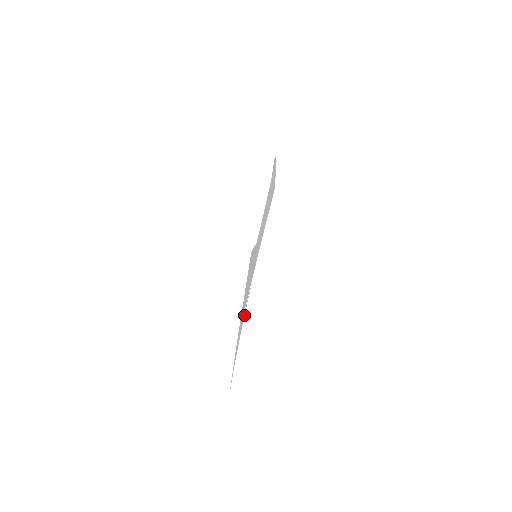
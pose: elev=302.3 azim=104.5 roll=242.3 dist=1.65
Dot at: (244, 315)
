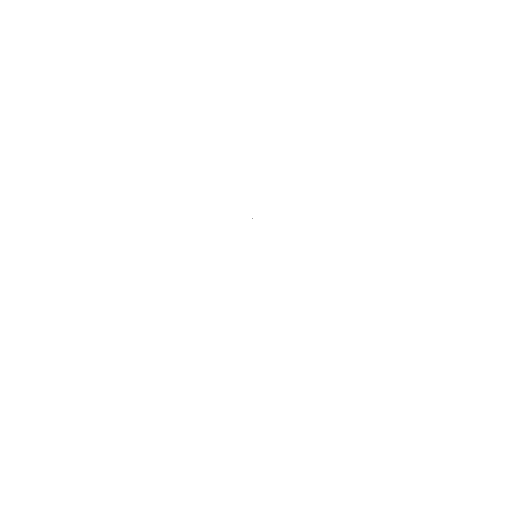
Dot at: occluded
